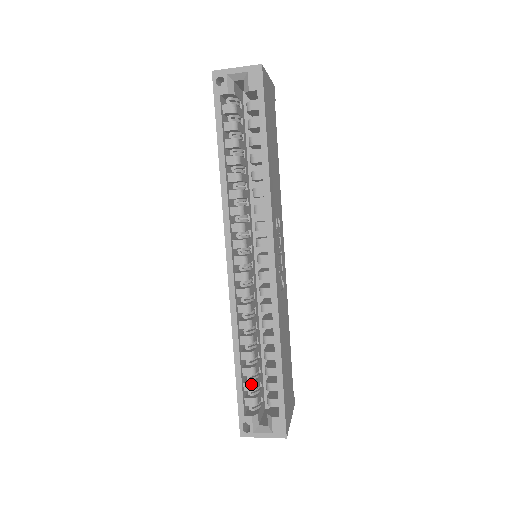
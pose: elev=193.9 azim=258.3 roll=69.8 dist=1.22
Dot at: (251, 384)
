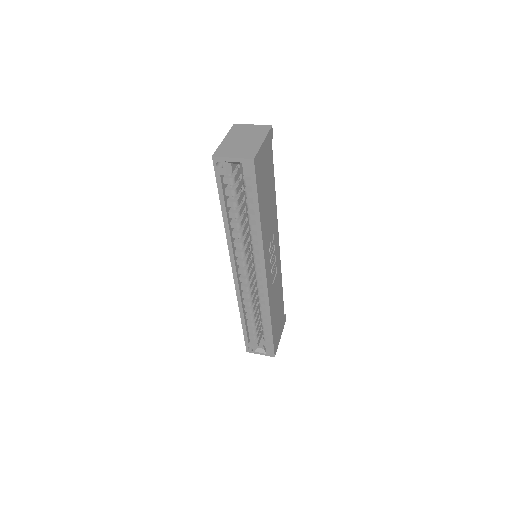
Dot at: (253, 330)
